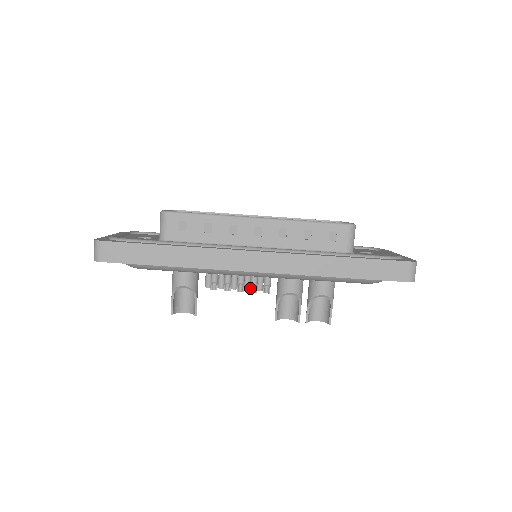
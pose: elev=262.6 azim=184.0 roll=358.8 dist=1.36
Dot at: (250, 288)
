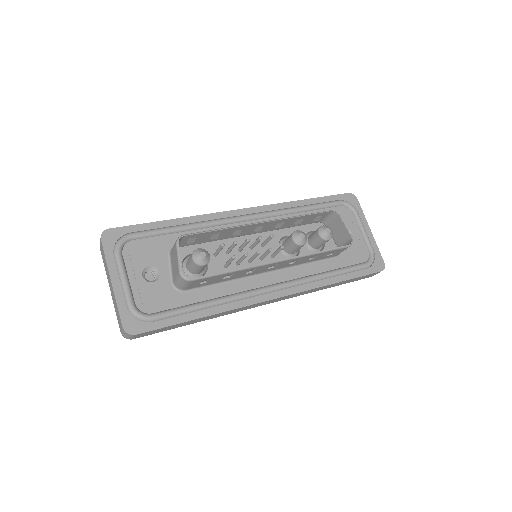
Dot at: occluded
